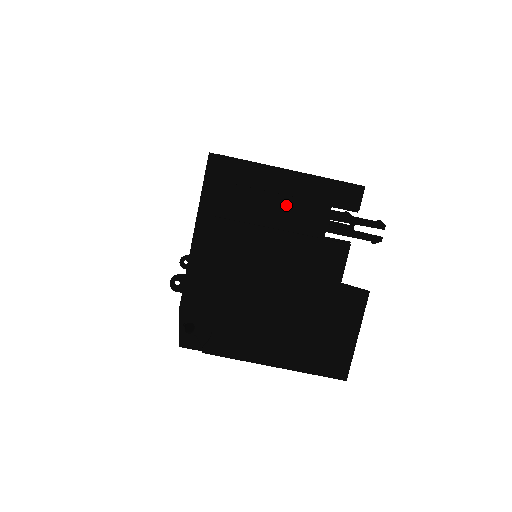
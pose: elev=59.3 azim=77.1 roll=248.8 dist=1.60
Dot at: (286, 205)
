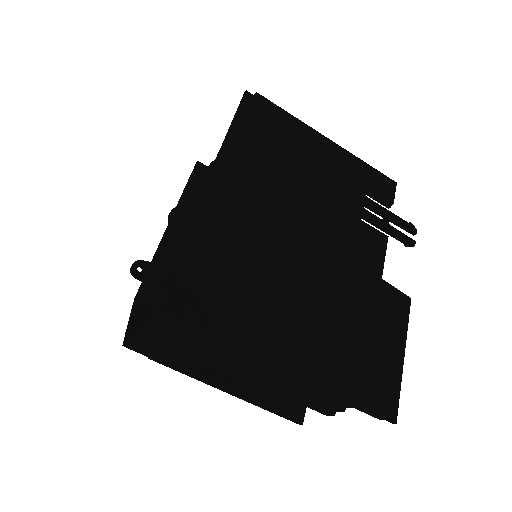
Dot at: (323, 172)
